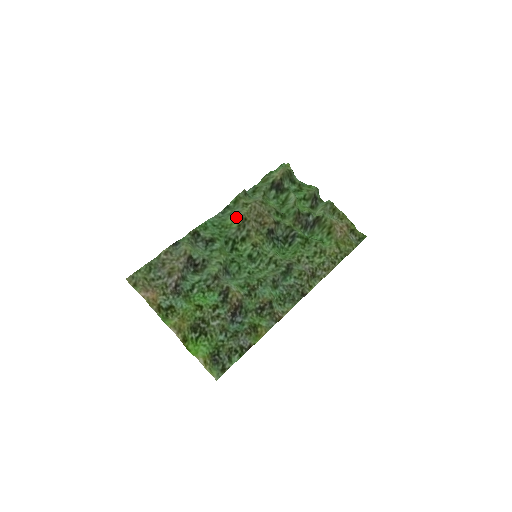
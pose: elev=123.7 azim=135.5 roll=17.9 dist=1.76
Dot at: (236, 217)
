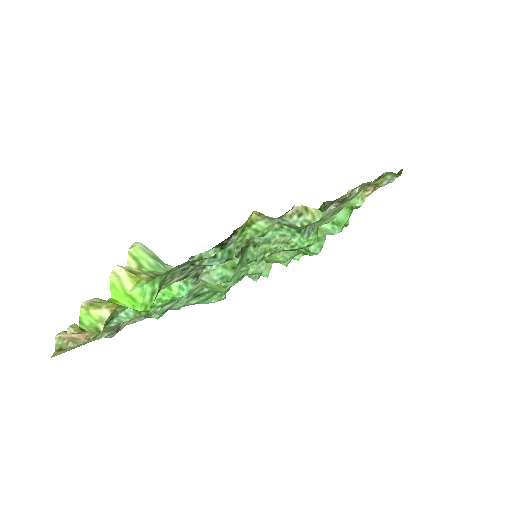
Dot at: occluded
